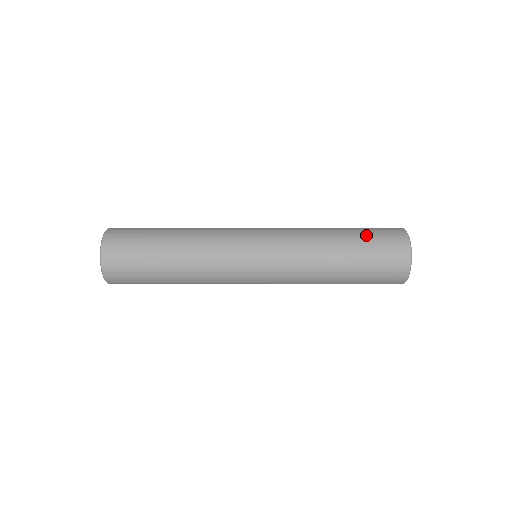
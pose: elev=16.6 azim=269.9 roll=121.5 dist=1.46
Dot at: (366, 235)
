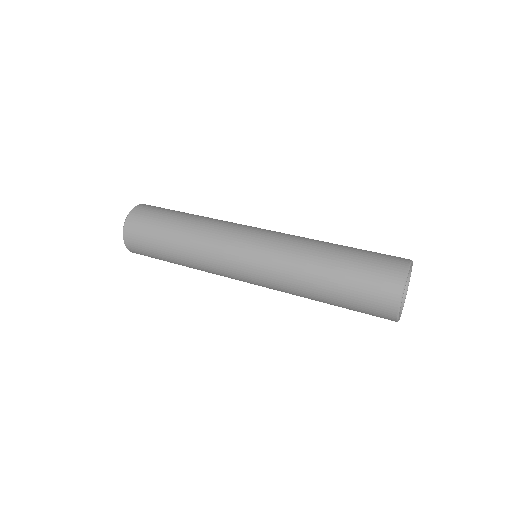
Dot at: (350, 306)
